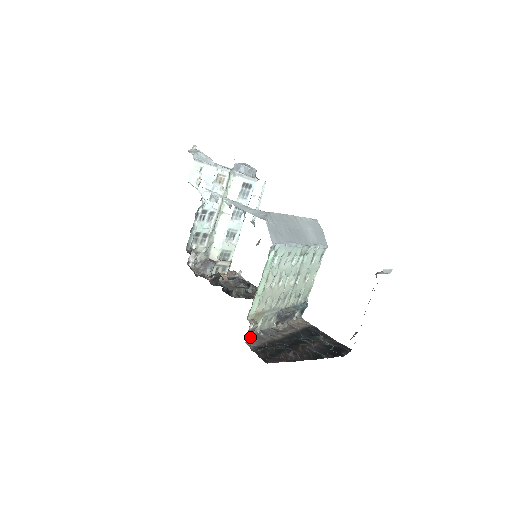
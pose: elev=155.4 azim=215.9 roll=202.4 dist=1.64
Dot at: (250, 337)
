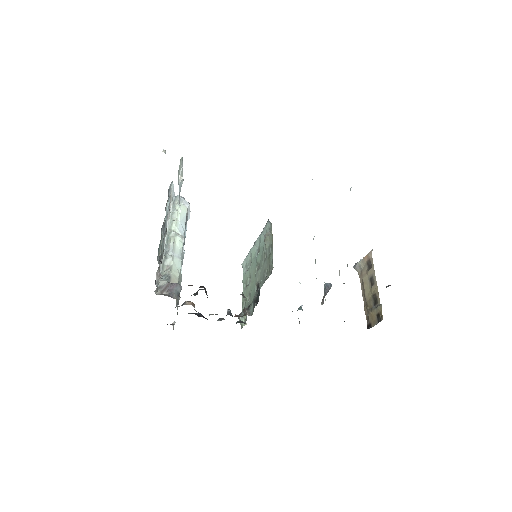
Dot at: occluded
